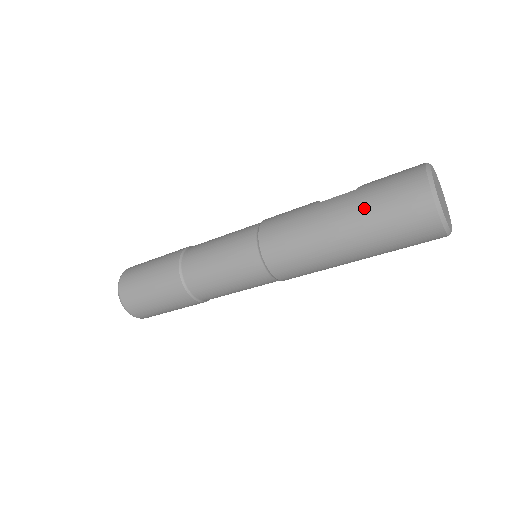
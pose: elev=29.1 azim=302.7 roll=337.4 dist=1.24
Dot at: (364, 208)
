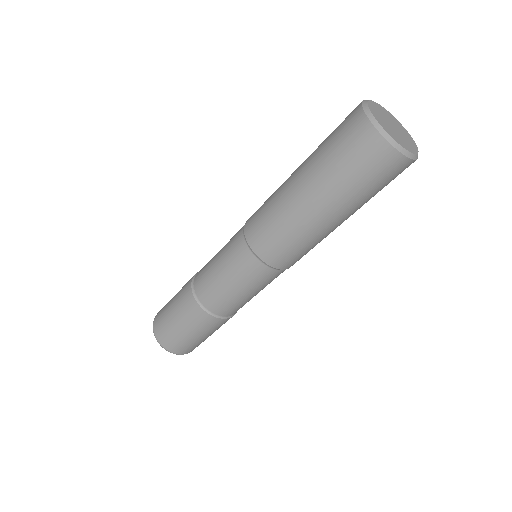
Dot at: occluded
